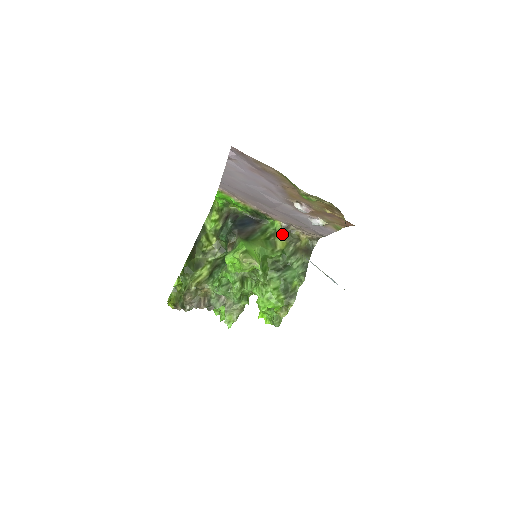
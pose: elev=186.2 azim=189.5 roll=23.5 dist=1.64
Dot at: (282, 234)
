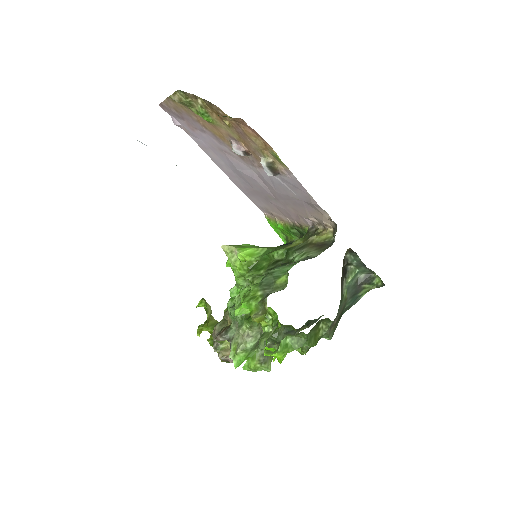
Dot at: (304, 237)
